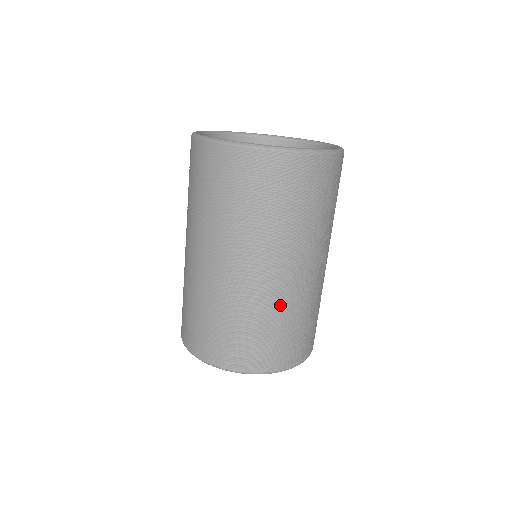
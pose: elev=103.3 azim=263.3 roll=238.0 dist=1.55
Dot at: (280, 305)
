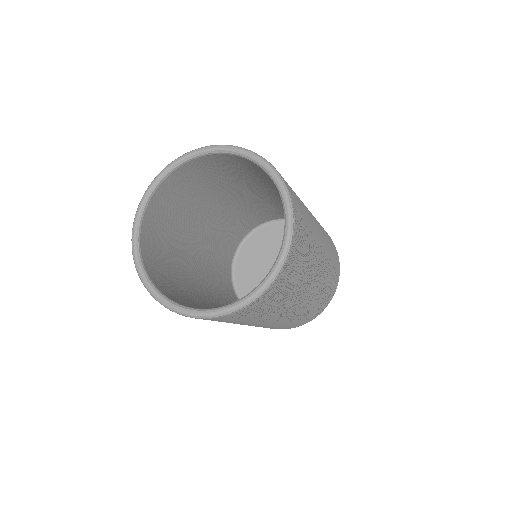
Dot at: (303, 311)
